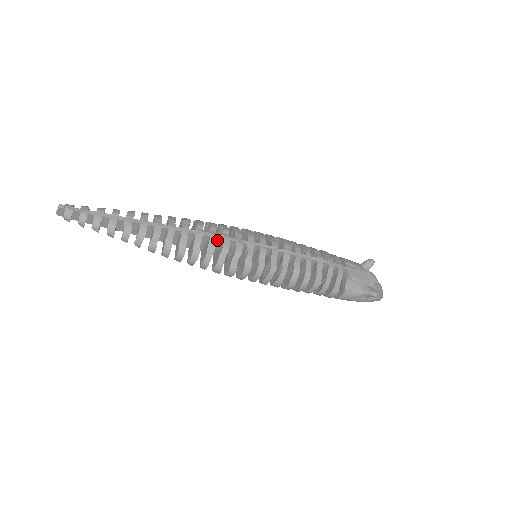
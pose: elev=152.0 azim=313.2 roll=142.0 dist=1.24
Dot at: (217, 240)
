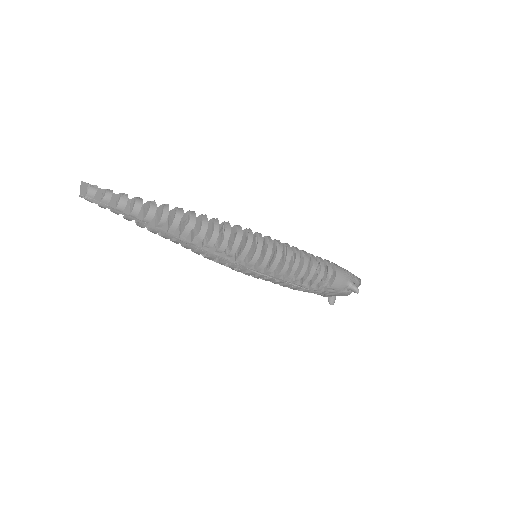
Dot at: (219, 254)
